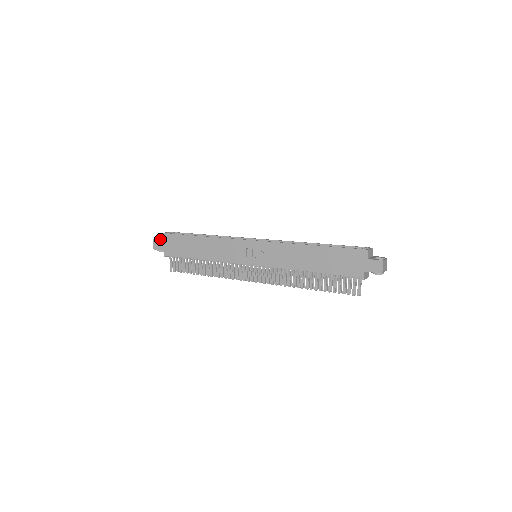
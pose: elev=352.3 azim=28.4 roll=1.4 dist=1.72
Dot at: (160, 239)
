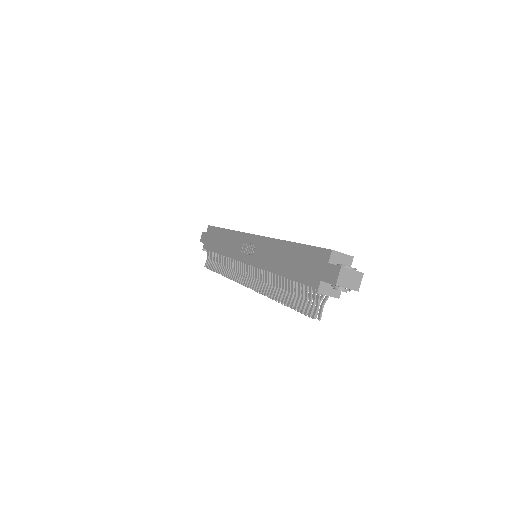
Dot at: occluded
